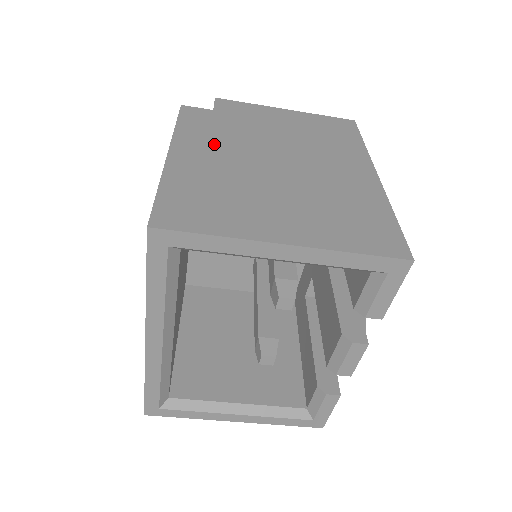
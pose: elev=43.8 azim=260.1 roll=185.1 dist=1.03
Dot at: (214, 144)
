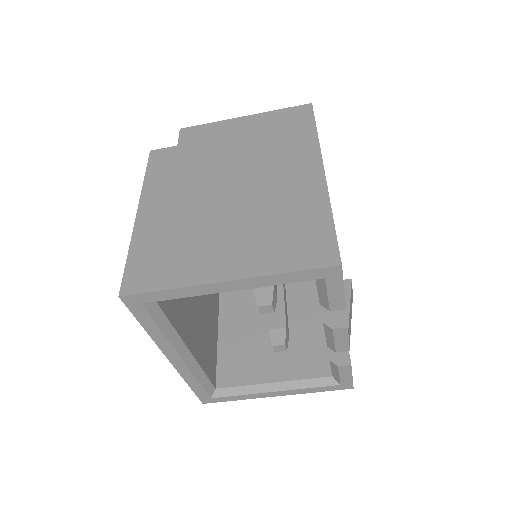
Dot at: (175, 187)
